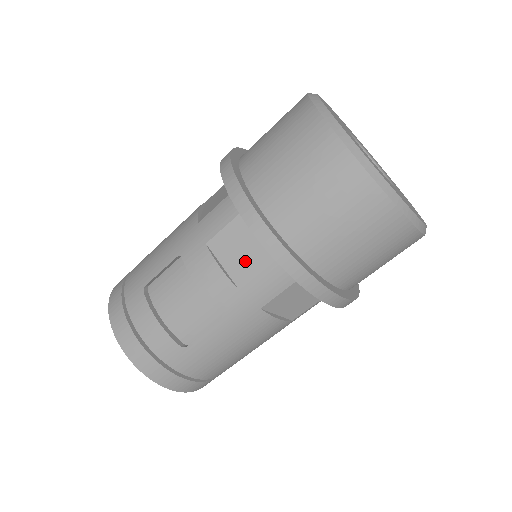
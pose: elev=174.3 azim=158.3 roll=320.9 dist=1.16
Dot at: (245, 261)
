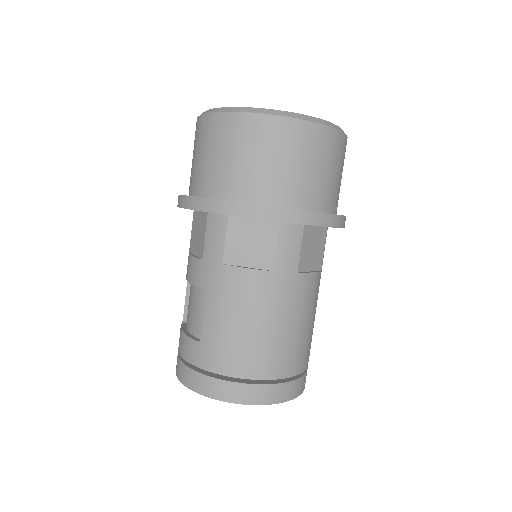
Dot at: (200, 238)
